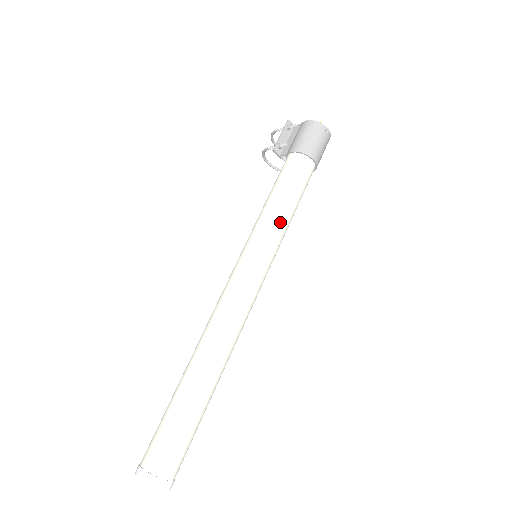
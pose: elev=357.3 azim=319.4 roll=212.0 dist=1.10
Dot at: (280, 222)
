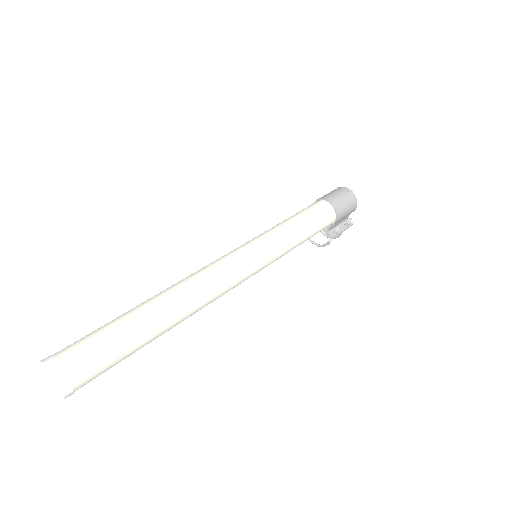
Dot at: (282, 228)
